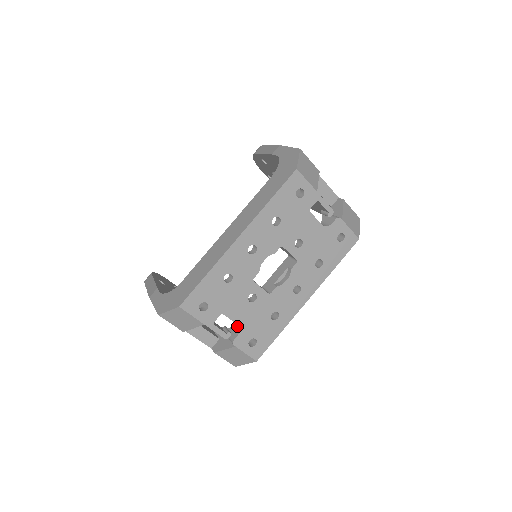
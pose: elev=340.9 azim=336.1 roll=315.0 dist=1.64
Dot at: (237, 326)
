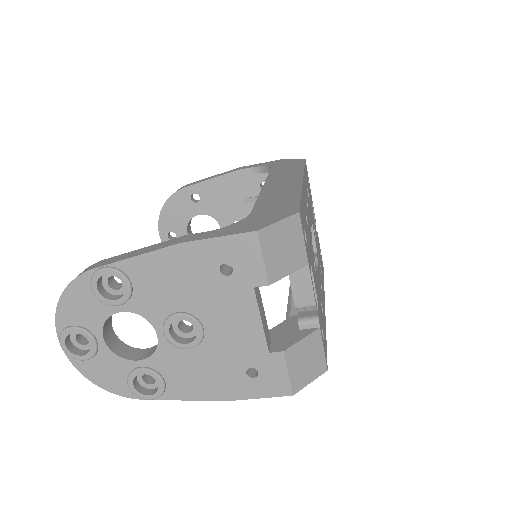
Dot at: occluded
